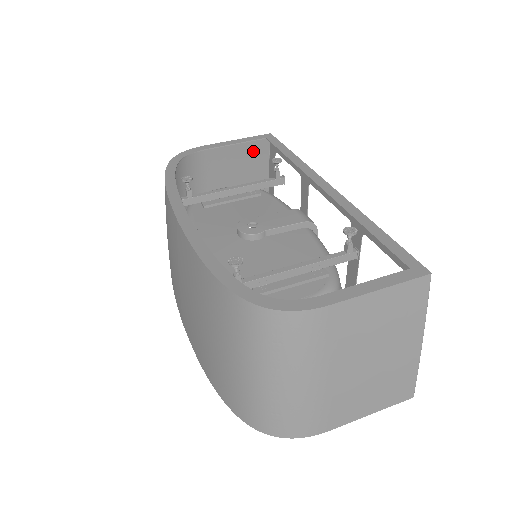
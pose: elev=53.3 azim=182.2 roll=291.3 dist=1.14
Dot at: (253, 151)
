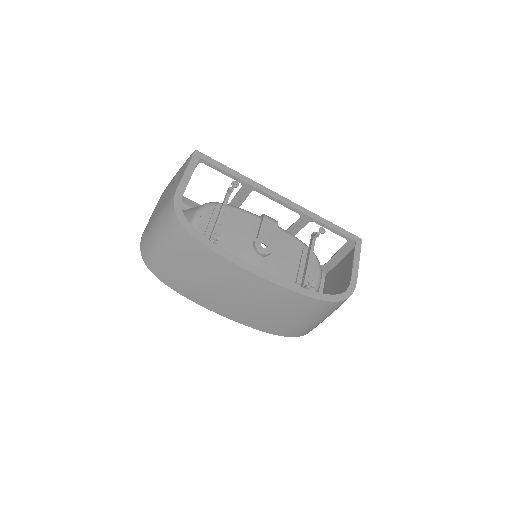
Dot at: (184, 167)
